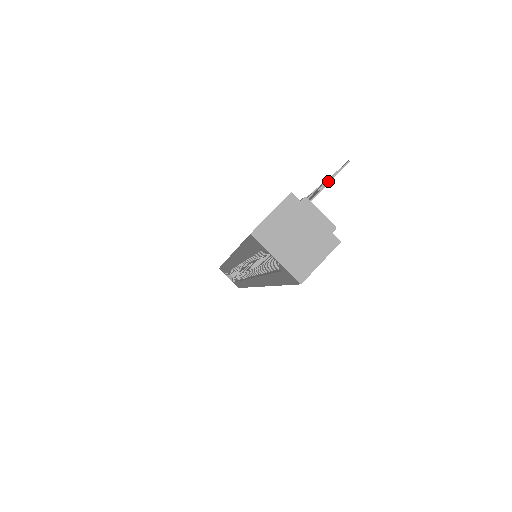
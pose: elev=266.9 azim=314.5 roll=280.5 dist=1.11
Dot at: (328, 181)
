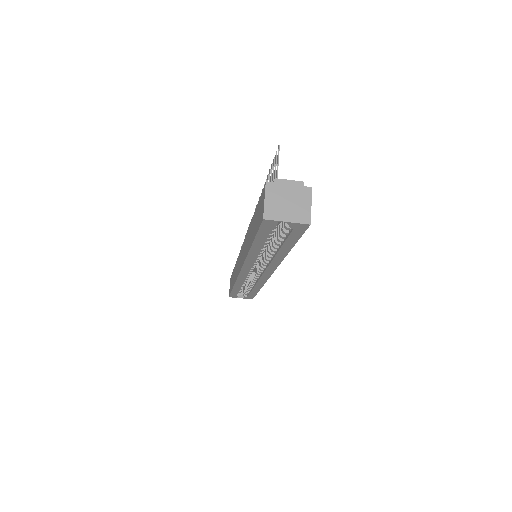
Dot at: (277, 163)
